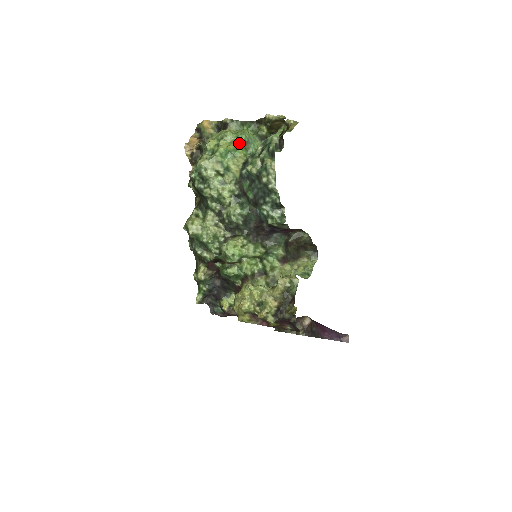
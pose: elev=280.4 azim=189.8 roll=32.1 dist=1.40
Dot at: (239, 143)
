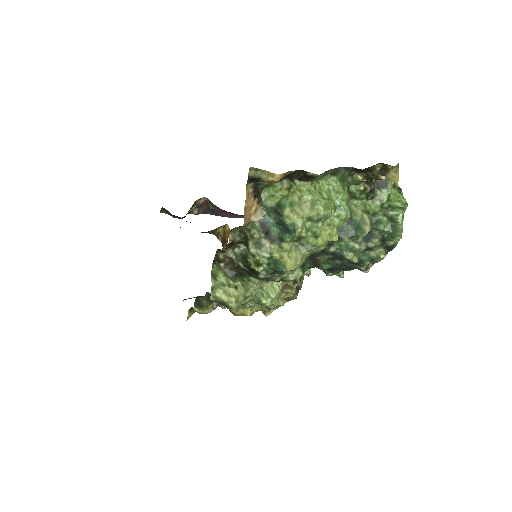
Dot at: occluded
